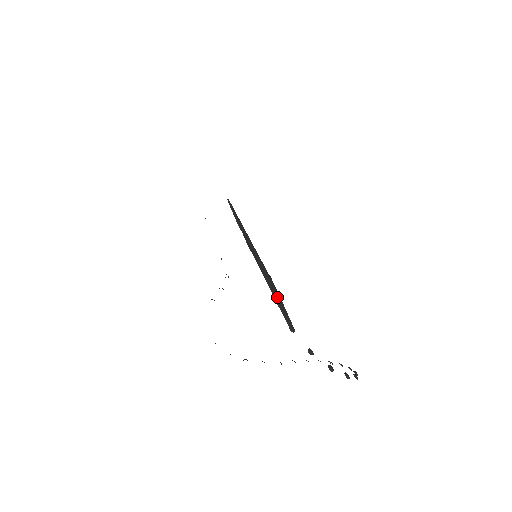
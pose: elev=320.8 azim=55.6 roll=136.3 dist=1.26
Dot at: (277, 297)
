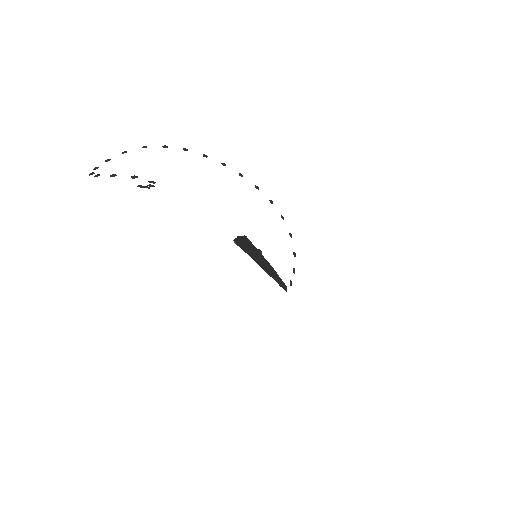
Dot at: (279, 281)
